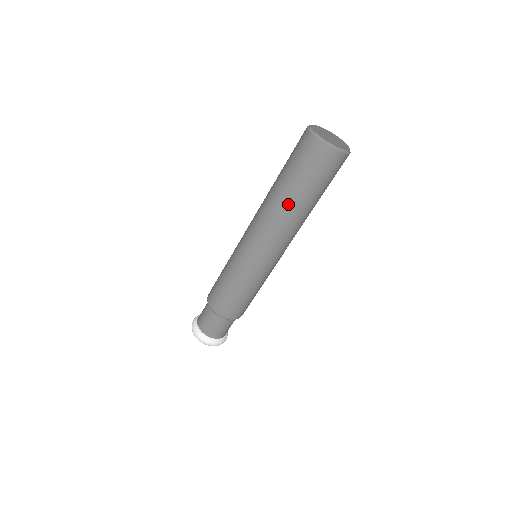
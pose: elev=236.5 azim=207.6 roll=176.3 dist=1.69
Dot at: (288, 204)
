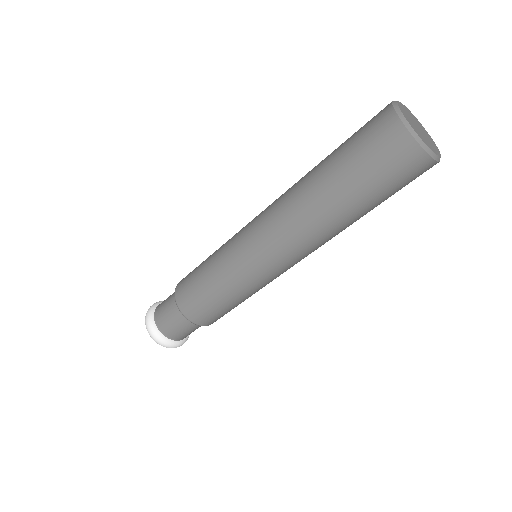
Dot at: (347, 223)
